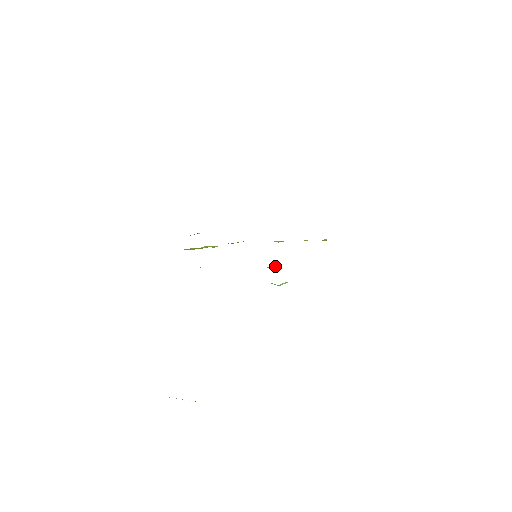
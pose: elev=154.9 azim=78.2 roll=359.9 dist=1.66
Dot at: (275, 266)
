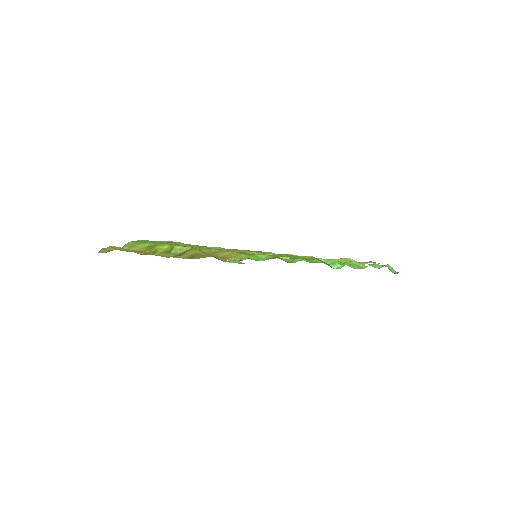
Dot at: occluded
